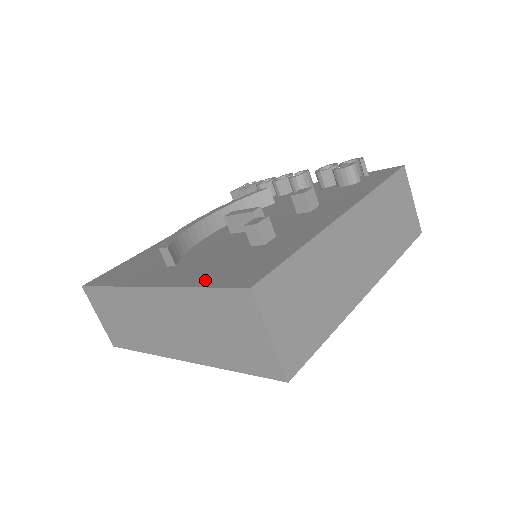
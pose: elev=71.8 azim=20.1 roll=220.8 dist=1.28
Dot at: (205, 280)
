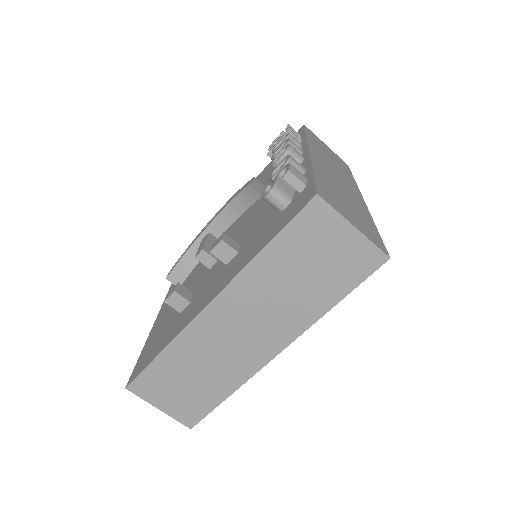
Dot at: (148, 342)
